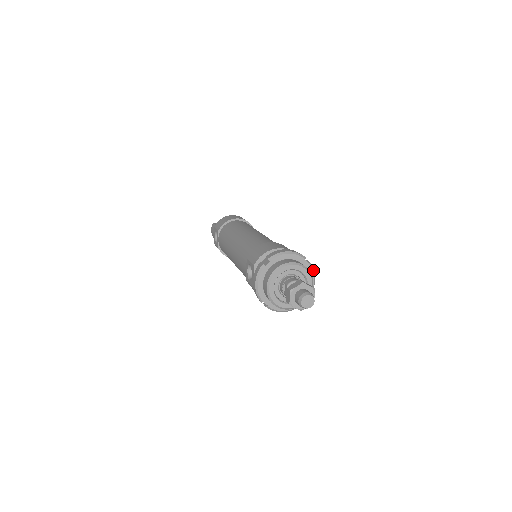
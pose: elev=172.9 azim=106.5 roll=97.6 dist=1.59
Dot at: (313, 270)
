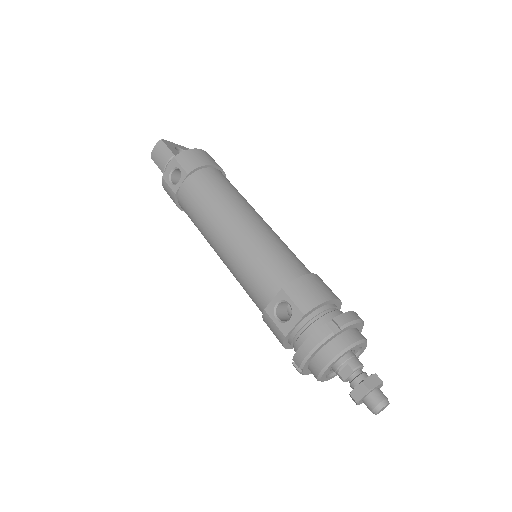
Dot at: occluded
